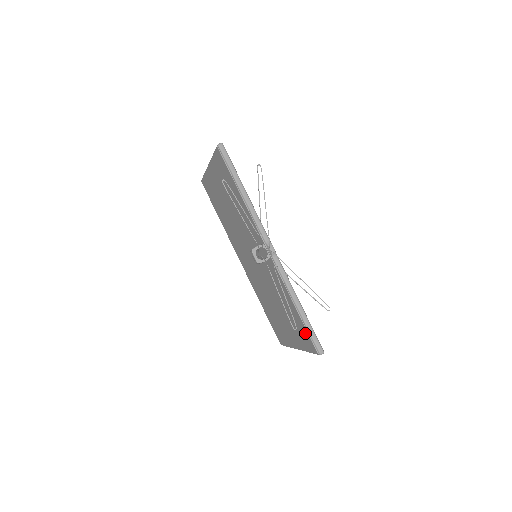
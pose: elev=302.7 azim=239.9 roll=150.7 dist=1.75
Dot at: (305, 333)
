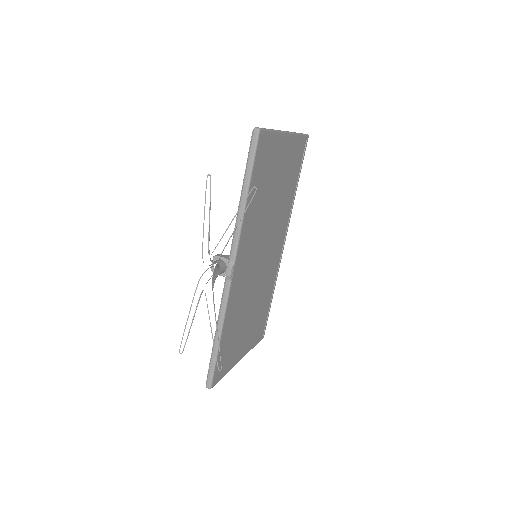
Dot at: occluded
